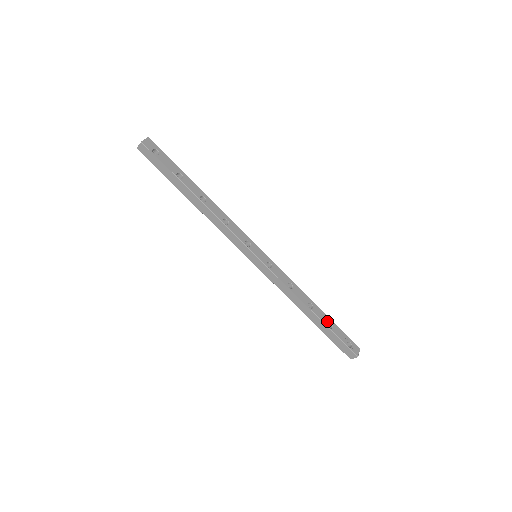
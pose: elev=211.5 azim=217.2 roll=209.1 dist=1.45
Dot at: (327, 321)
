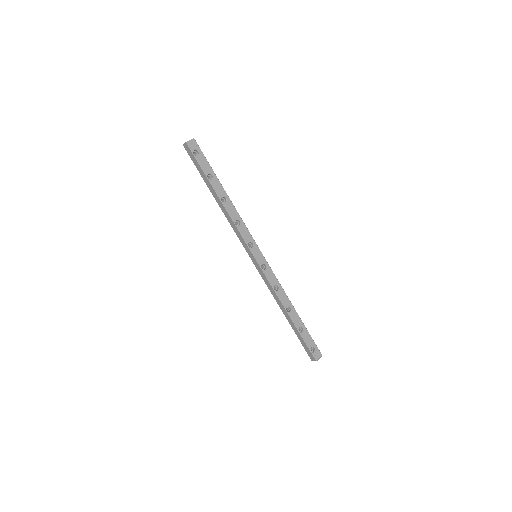
Dot at: (300, 325)
